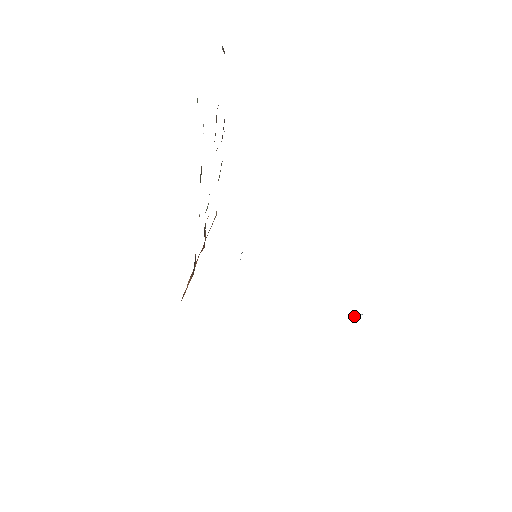
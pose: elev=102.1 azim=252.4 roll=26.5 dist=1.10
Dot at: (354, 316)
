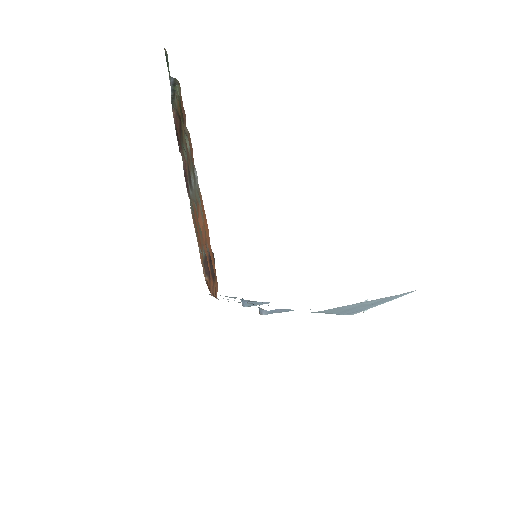
Dot at: occluded
